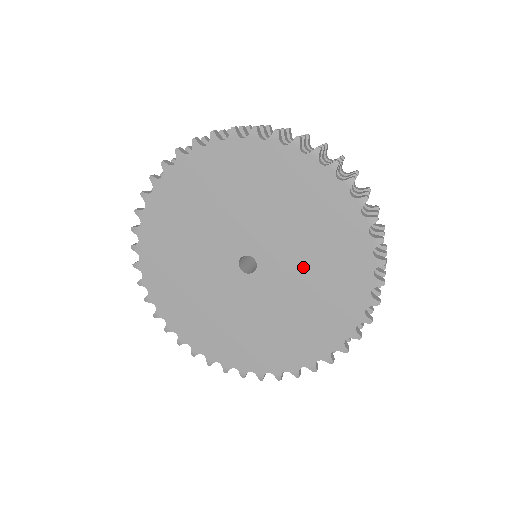
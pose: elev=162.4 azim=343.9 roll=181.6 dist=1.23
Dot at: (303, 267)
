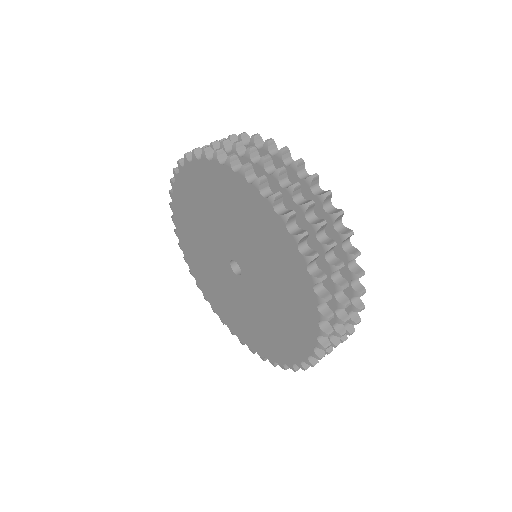
Dot at: (262, 311)
